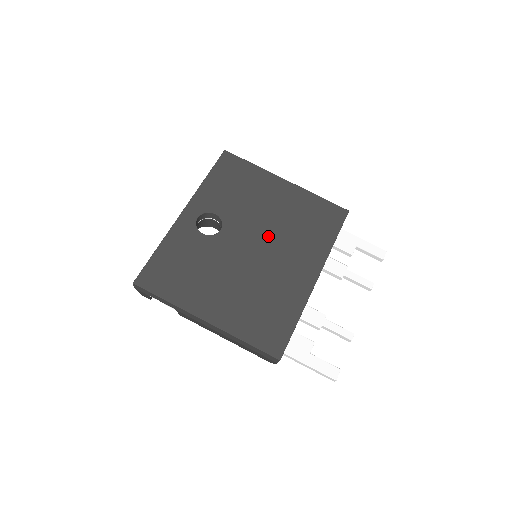
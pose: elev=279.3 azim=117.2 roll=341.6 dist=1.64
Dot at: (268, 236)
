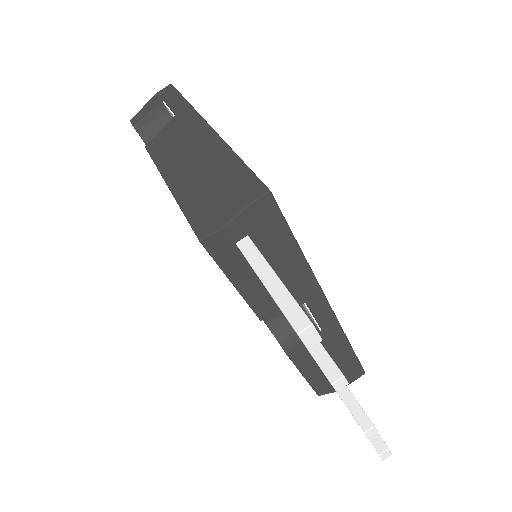
Dot at: occluded
